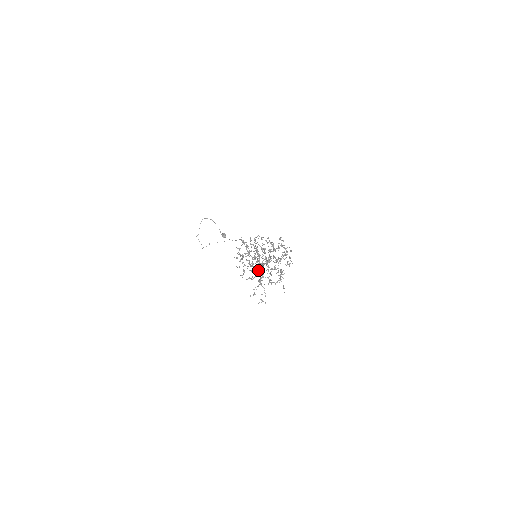
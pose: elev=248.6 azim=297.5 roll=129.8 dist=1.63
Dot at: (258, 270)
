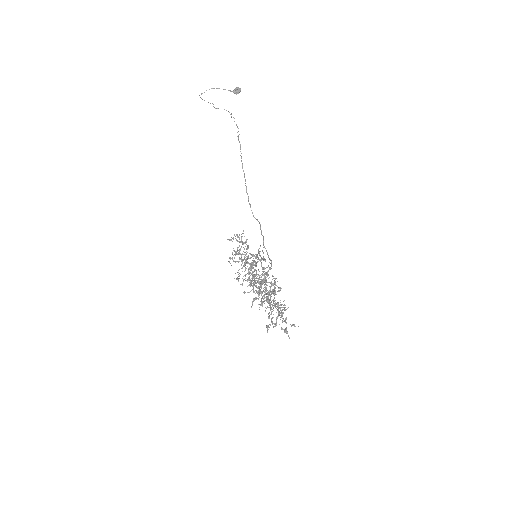
Dot at: (261, 305)
